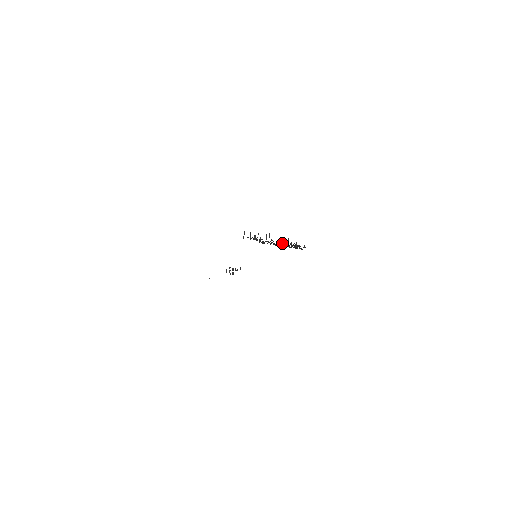
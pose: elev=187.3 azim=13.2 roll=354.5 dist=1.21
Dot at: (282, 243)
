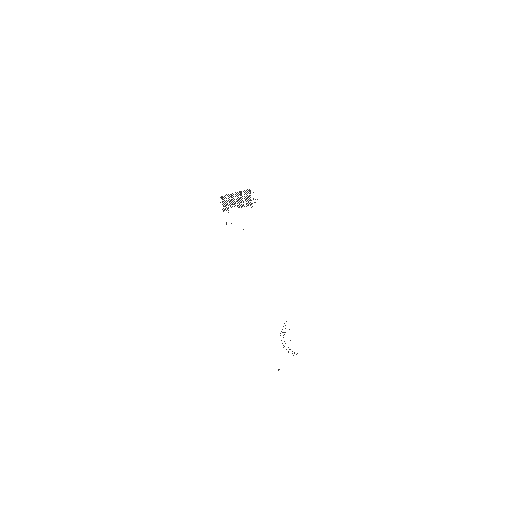
Dot at: (243, 205)
